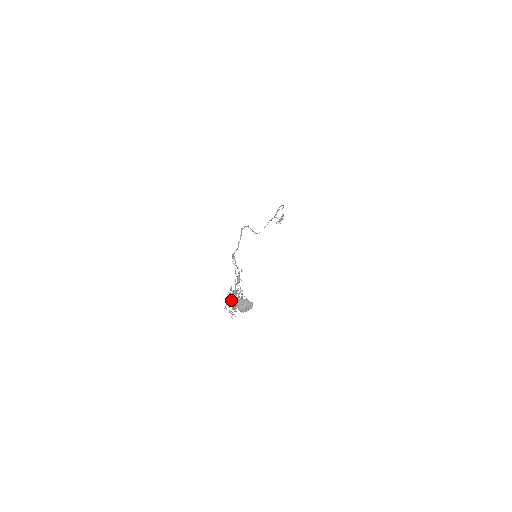
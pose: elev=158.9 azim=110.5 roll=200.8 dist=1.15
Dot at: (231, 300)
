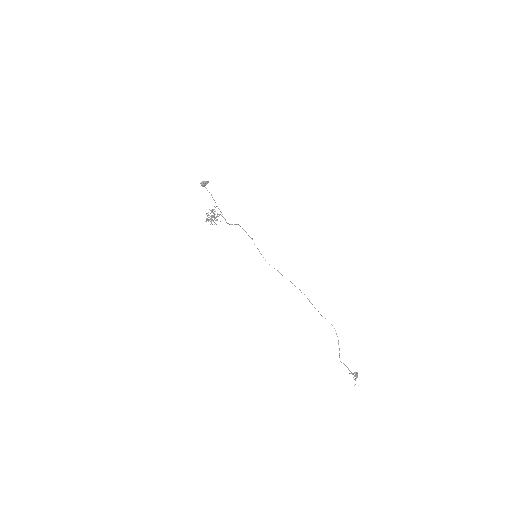
Dot at: (211, 216)
